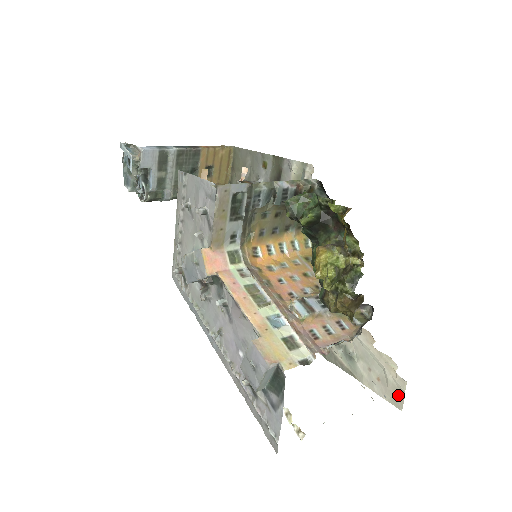
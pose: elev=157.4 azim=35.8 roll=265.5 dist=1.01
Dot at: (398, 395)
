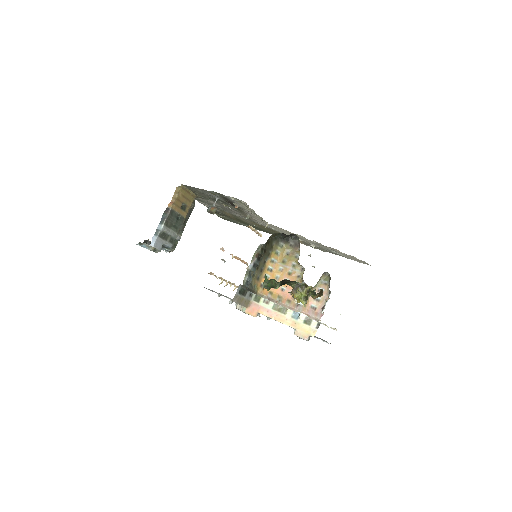
Dot at: (365, 263)
